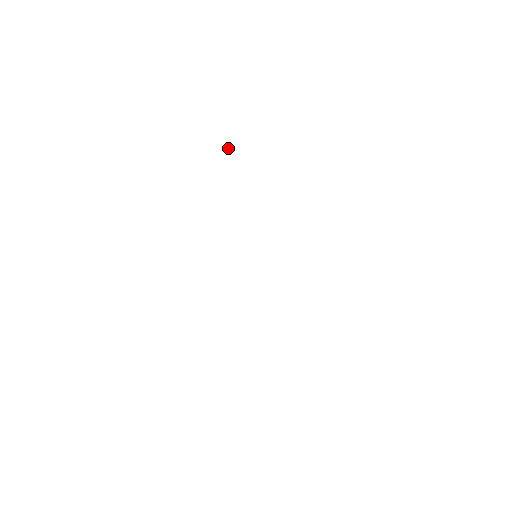
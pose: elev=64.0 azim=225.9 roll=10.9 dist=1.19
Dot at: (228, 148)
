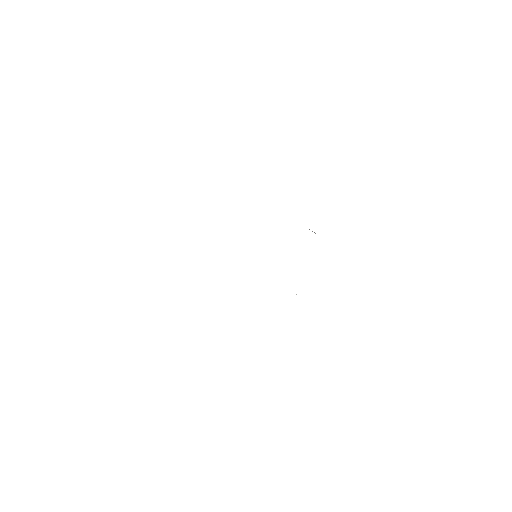
Dot at: occluded
